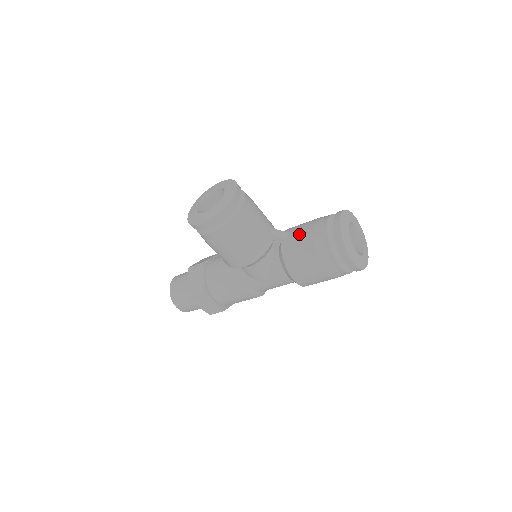
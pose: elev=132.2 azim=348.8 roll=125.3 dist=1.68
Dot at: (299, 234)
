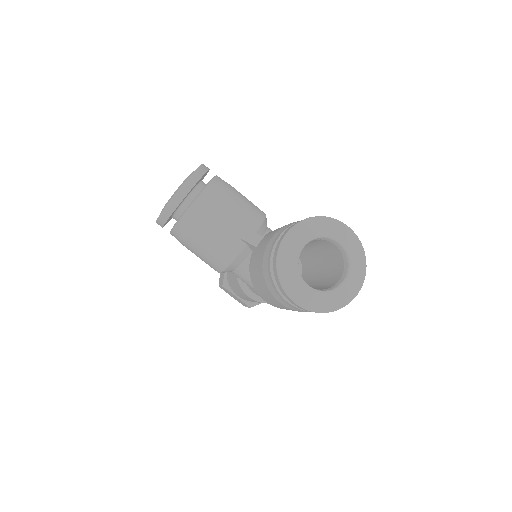
Dot at: (262, 244)
